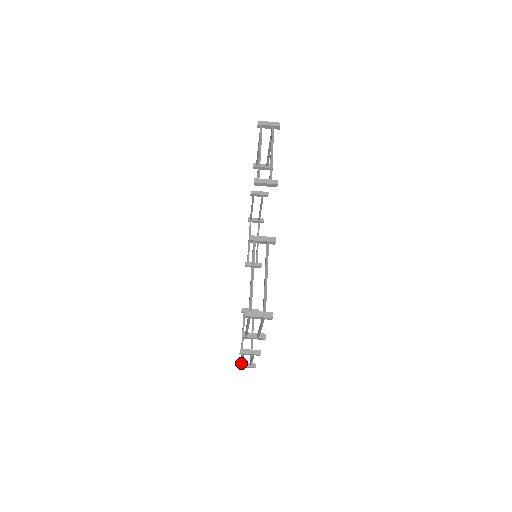
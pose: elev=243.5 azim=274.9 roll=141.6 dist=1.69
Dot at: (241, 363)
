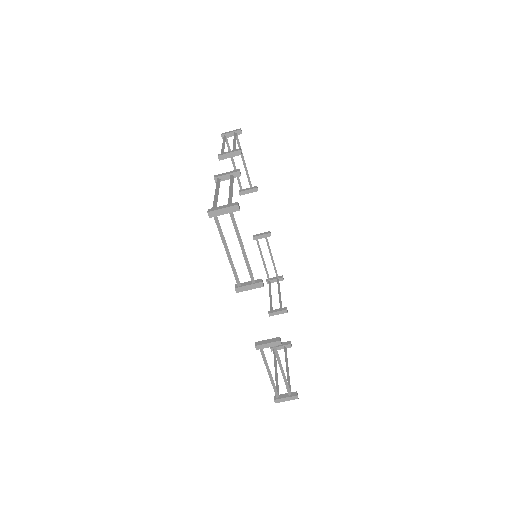
Dot at: (270, 285)
